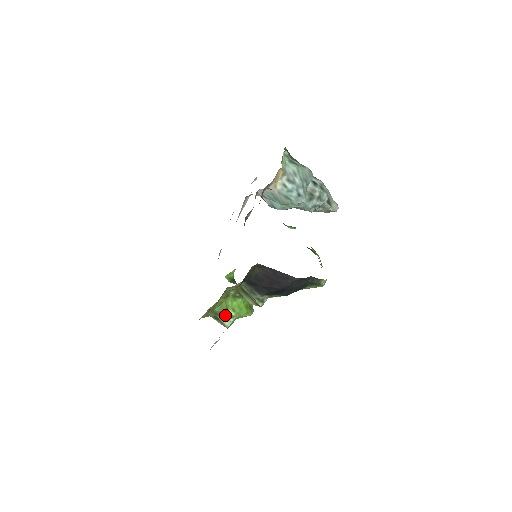
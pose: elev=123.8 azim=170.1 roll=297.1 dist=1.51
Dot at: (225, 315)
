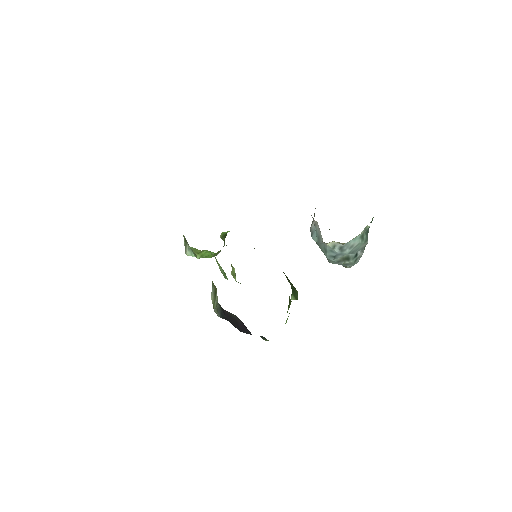
Dot at: occluded
